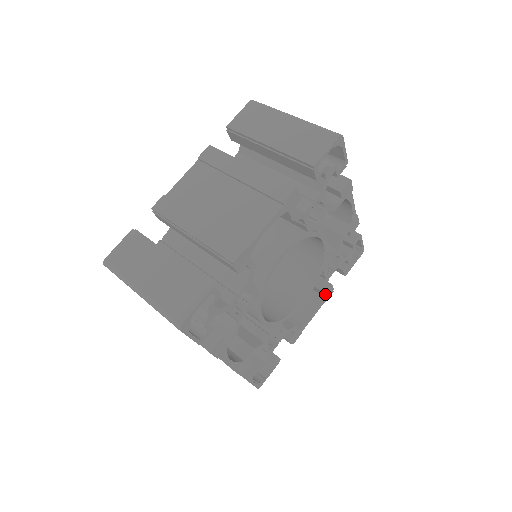
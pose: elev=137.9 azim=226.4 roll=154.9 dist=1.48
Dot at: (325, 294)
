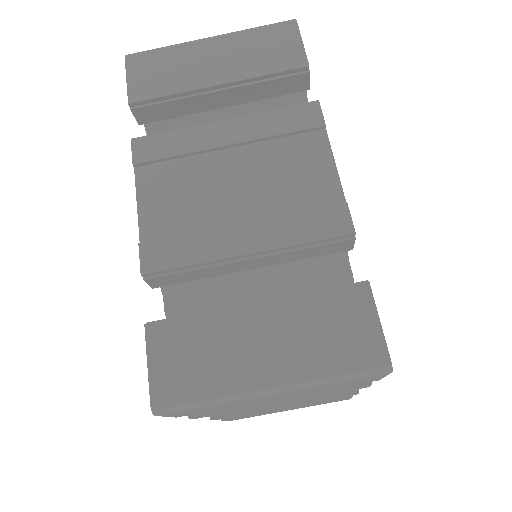
Dot at: occluded
